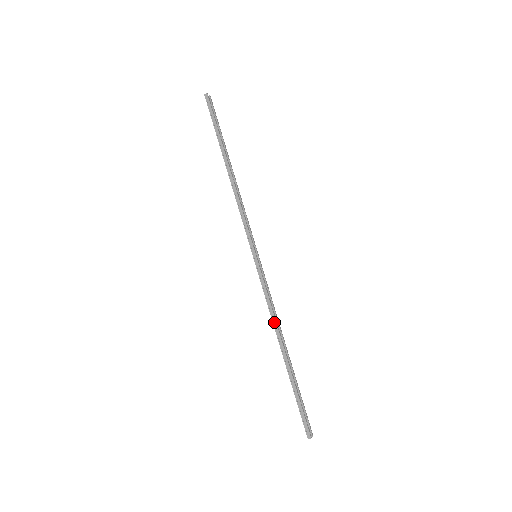
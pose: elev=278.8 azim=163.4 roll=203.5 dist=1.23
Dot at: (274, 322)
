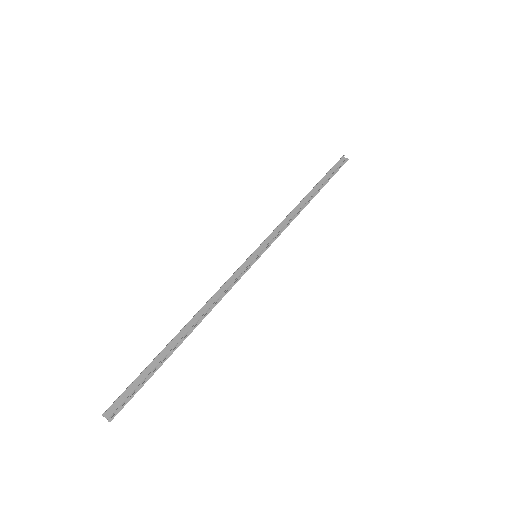
Dot at: (207, 304)
